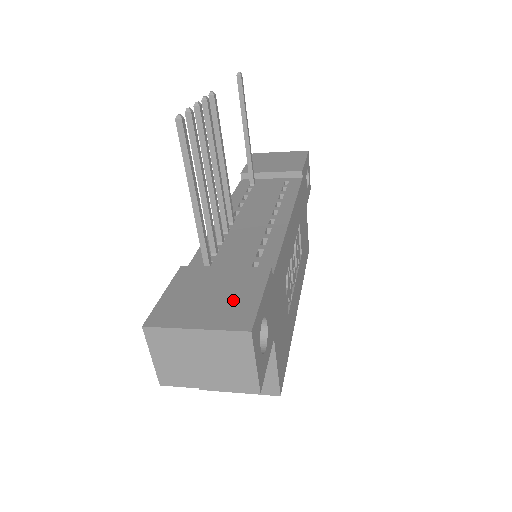
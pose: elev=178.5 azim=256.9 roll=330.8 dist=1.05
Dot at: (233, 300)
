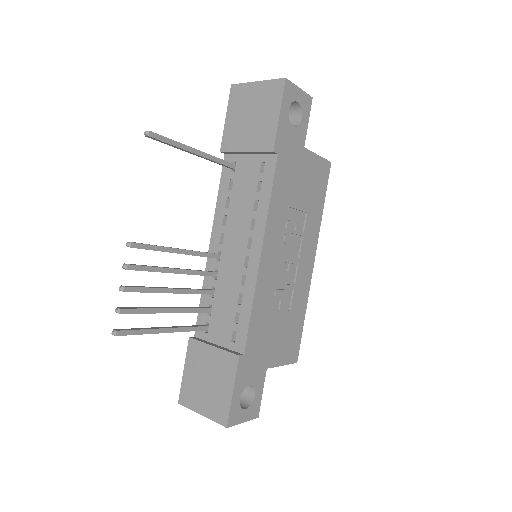
Dot at: (218, 391)
